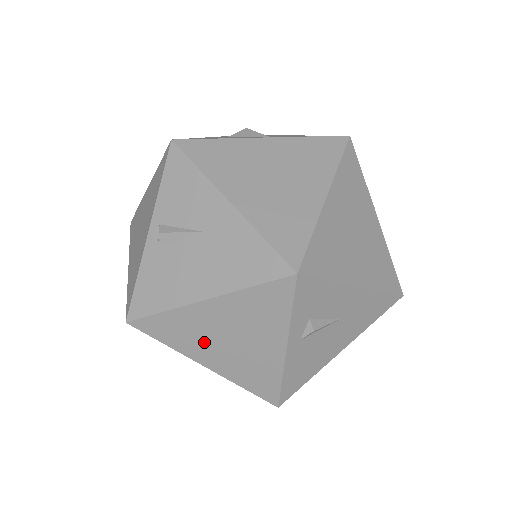
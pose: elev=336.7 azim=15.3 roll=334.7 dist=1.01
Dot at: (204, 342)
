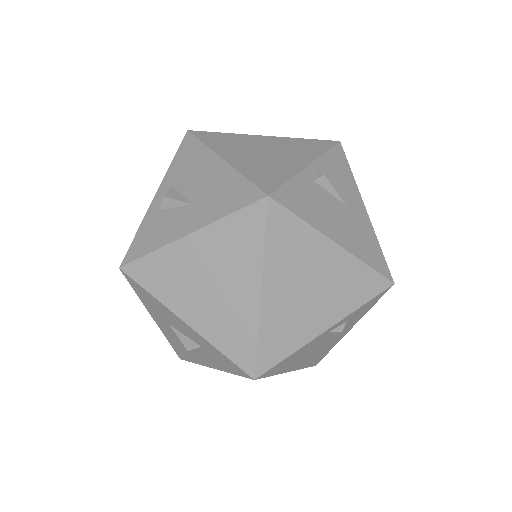
Dot at: (292, 272)
